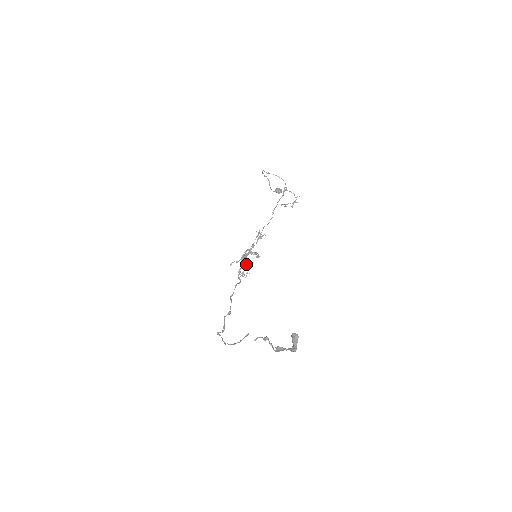
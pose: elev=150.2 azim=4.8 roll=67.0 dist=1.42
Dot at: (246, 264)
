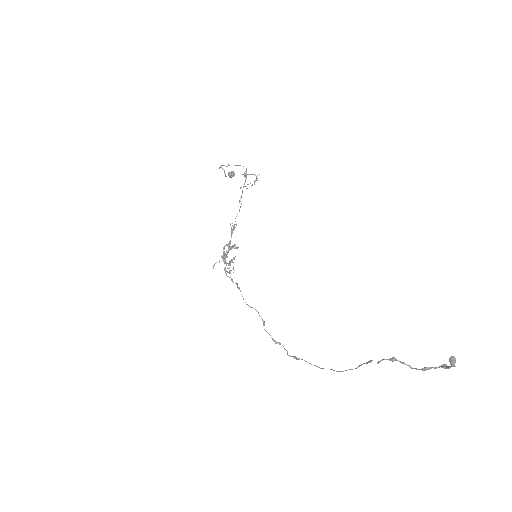
Dot at: (230, 260)
